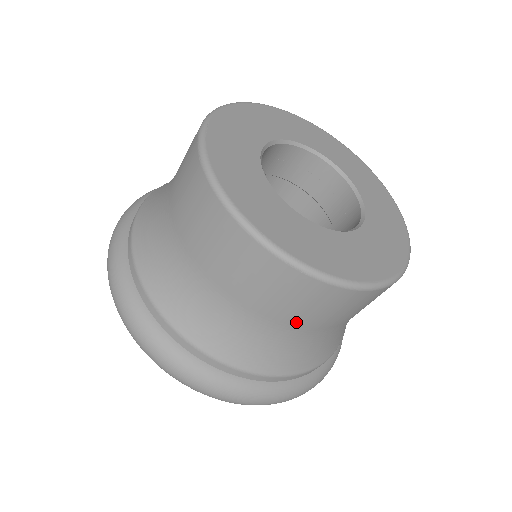
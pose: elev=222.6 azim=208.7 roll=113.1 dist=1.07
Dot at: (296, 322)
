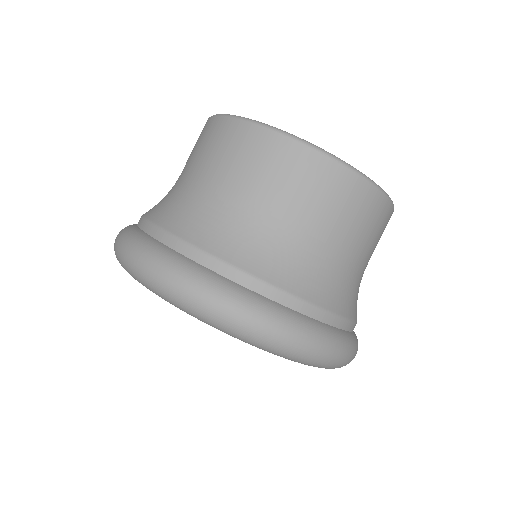
Dot at: (333, 231)
